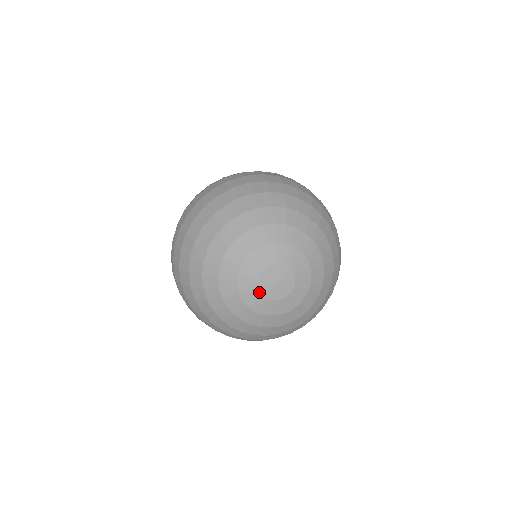
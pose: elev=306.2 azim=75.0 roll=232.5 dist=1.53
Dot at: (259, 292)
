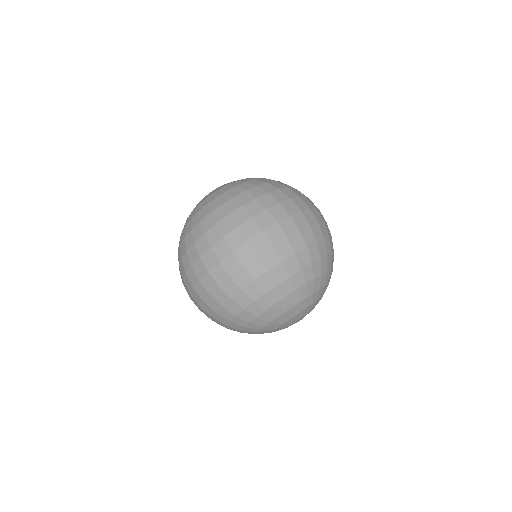
Dot at: occluded
